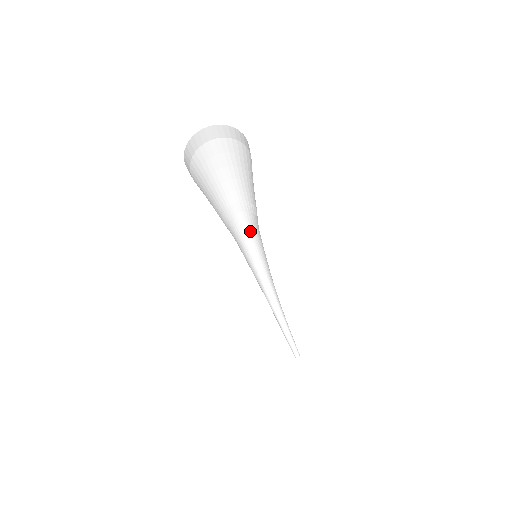
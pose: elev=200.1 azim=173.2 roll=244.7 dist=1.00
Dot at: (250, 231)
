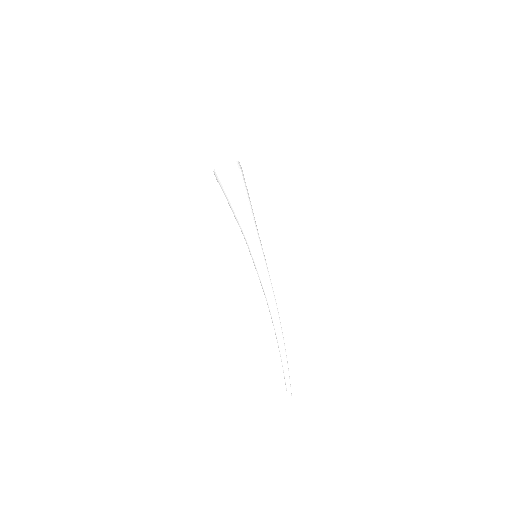
Dot at: (260, 243)
